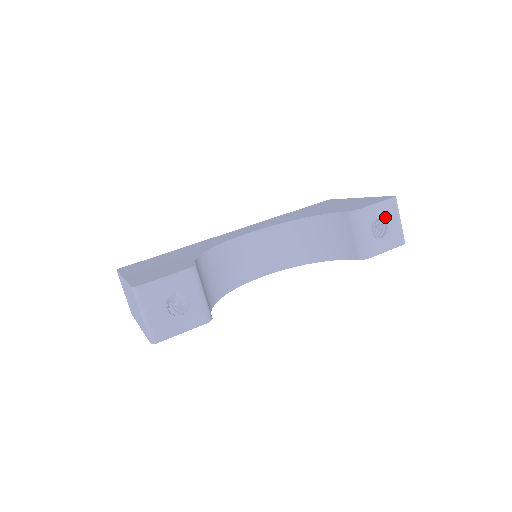
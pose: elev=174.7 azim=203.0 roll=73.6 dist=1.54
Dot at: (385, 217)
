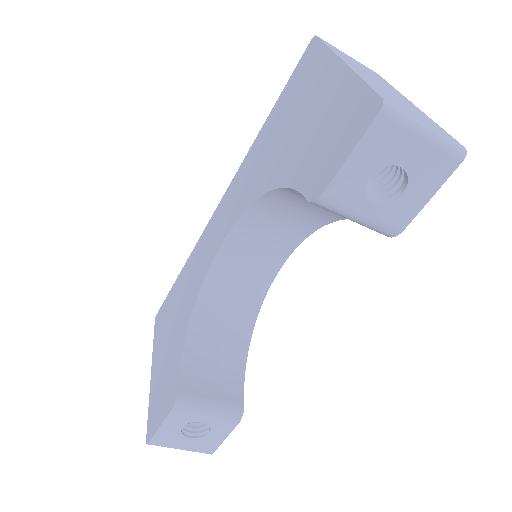
Dot at: (385, 160)
